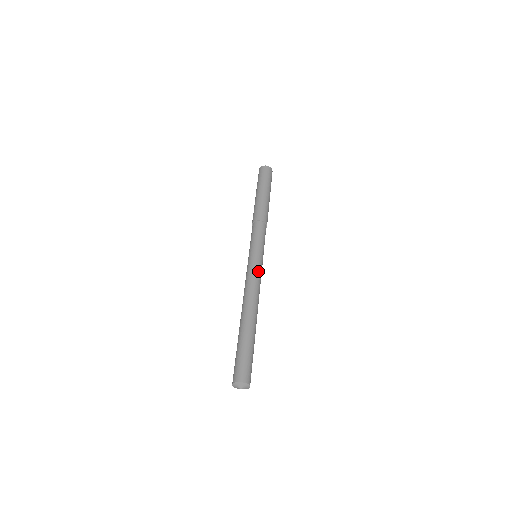
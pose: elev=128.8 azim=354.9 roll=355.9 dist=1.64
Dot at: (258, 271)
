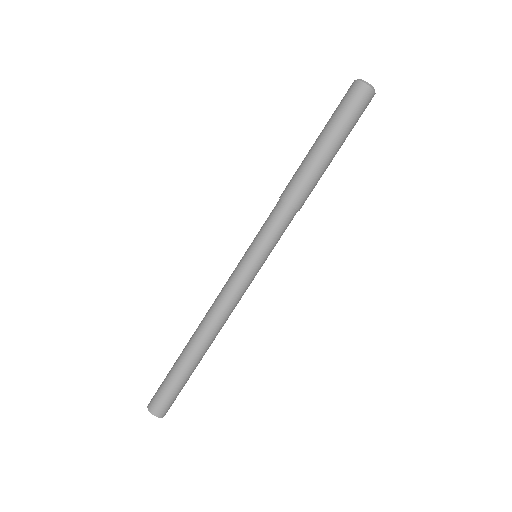
Dot at: (244, 290)
